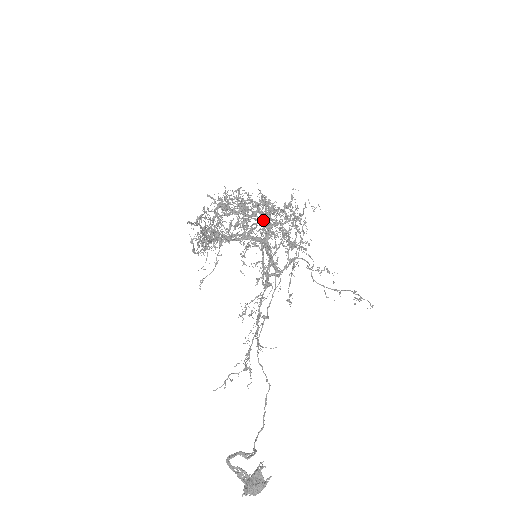
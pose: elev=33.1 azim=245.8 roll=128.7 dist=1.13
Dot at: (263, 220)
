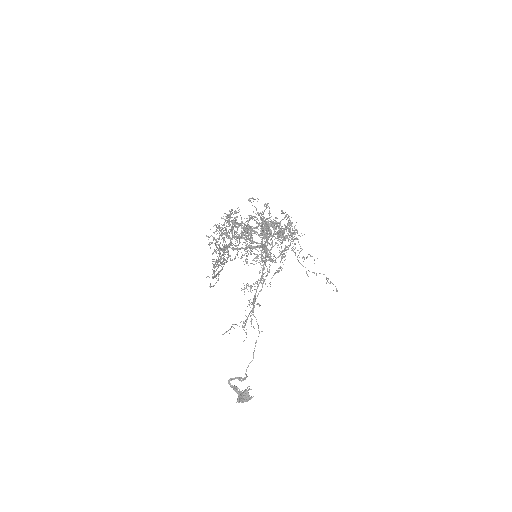
Dot at: occluded
